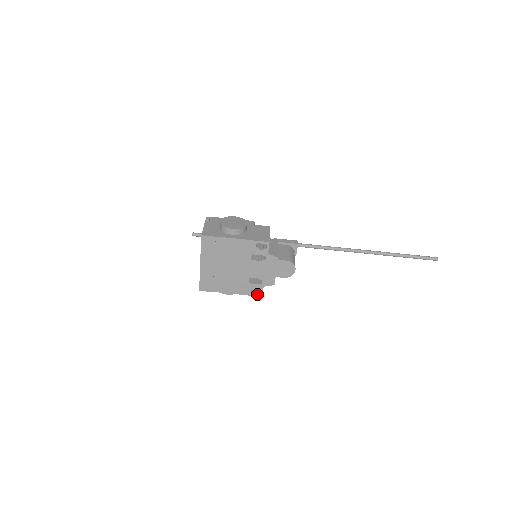
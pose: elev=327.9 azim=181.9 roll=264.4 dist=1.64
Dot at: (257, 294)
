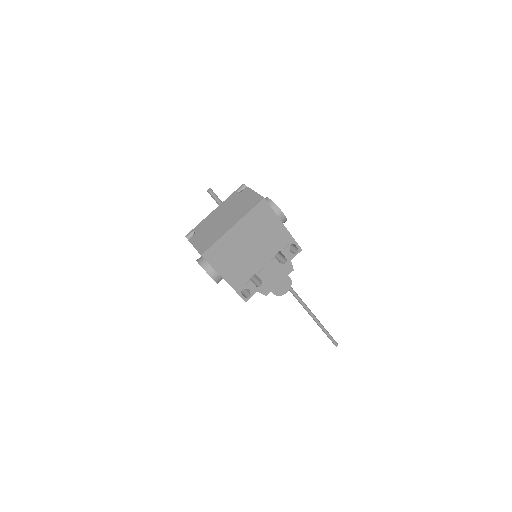
Dot at: (244, 296)
